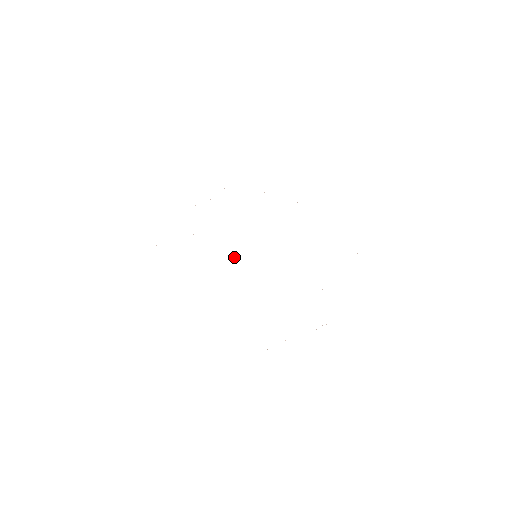
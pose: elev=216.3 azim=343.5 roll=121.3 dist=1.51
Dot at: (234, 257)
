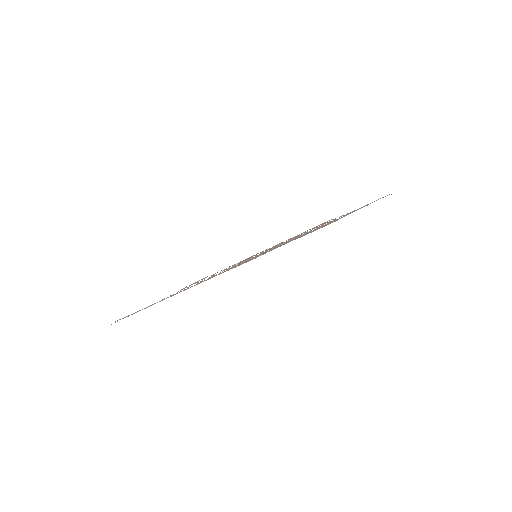
Dot at: occluded
